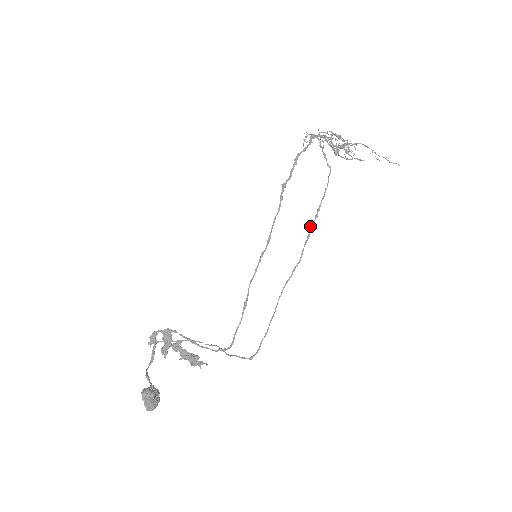
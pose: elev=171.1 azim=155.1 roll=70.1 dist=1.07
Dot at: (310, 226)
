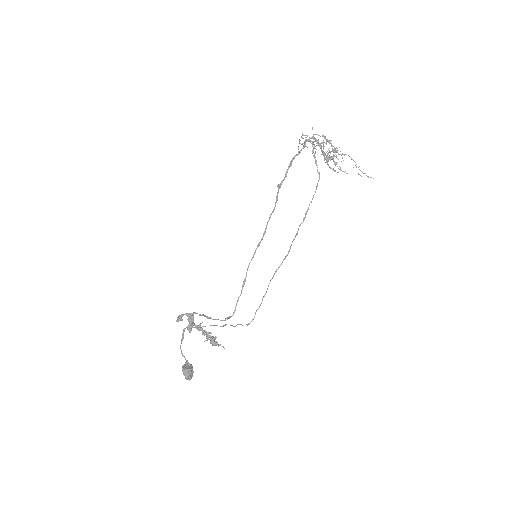
Dot at: occluded
